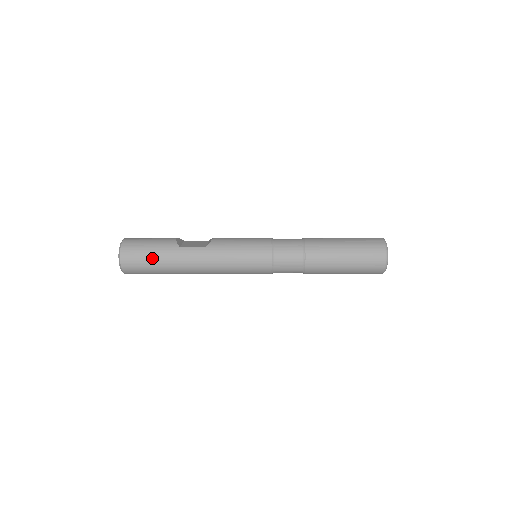
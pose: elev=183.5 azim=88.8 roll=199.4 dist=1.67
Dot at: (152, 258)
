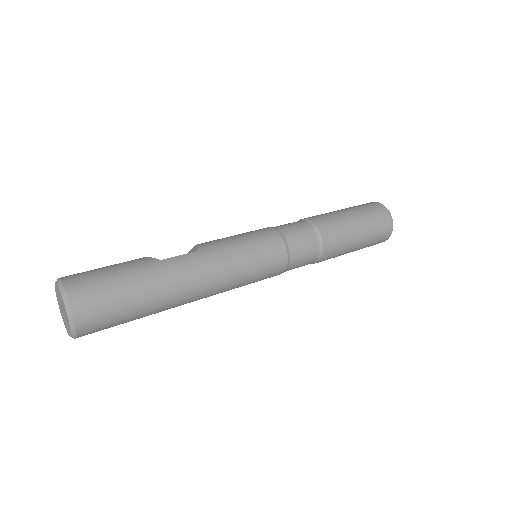
Dot at: (124, 285)
